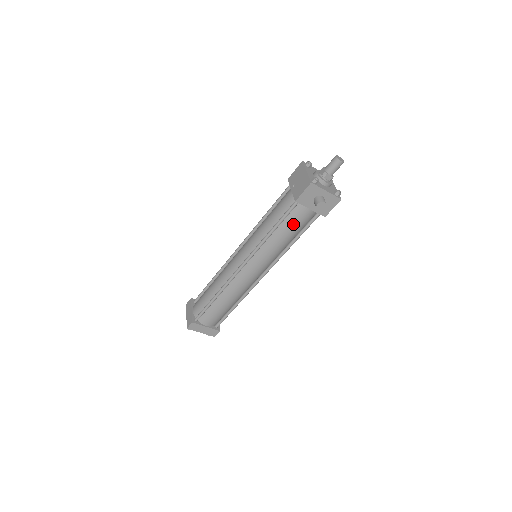
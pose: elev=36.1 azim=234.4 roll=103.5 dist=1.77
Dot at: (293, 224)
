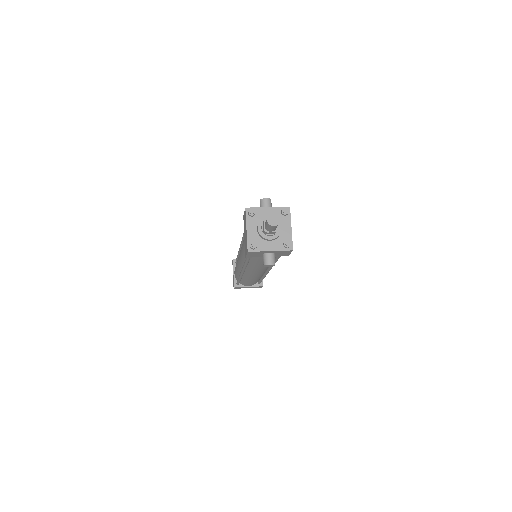
Dot at: (261, 260)
